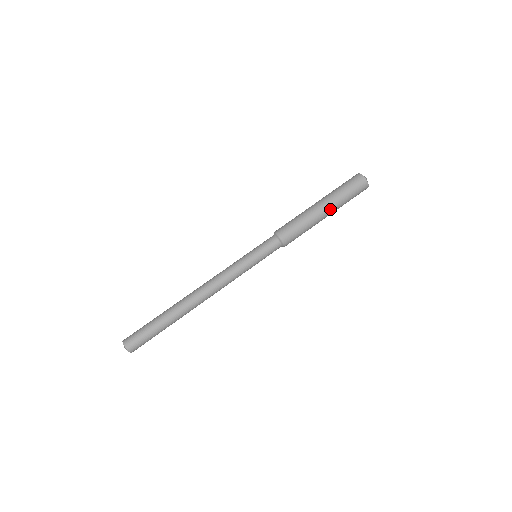
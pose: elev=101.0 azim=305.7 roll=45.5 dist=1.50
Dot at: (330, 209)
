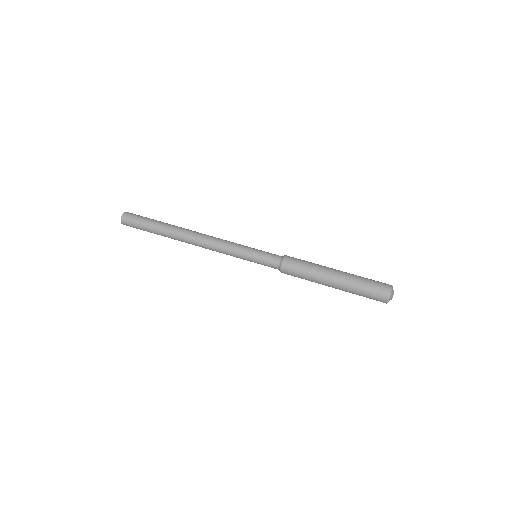
Dot at: (341, 278)
